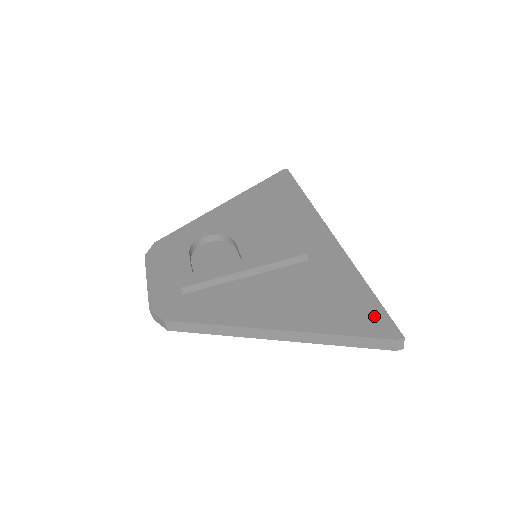
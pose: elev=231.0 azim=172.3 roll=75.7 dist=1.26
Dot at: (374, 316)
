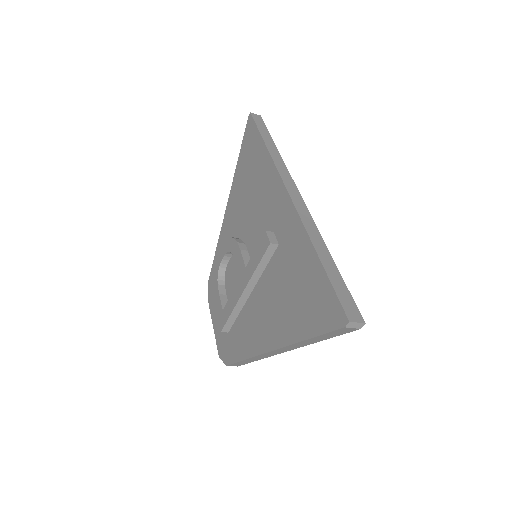
Dot at: (326, 301)
